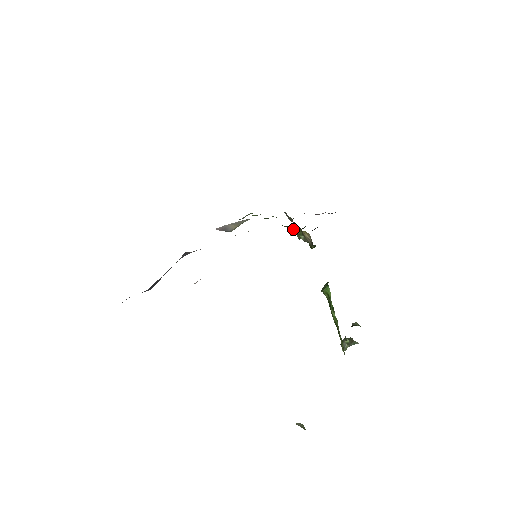
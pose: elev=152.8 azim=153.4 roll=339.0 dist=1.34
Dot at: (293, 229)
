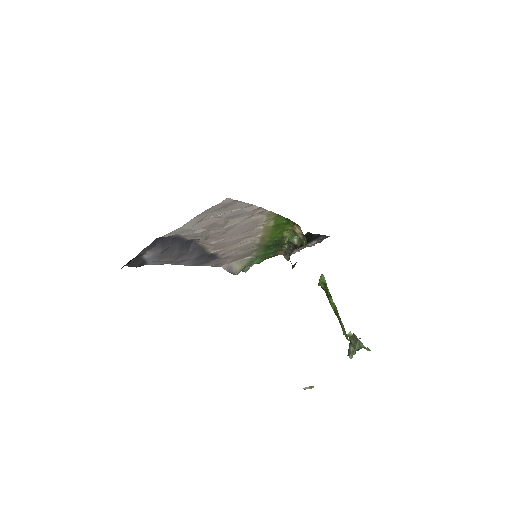
Dot at: (287, 234)
